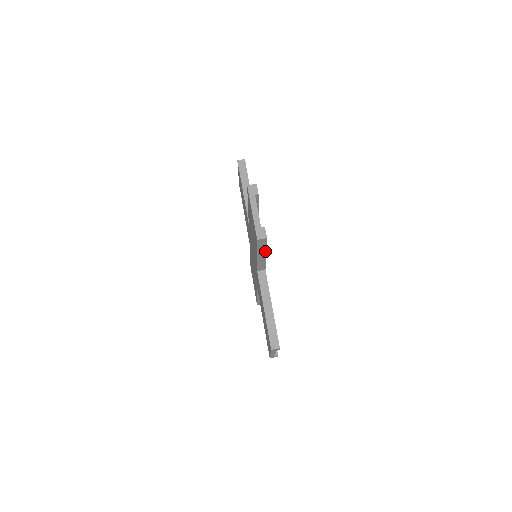
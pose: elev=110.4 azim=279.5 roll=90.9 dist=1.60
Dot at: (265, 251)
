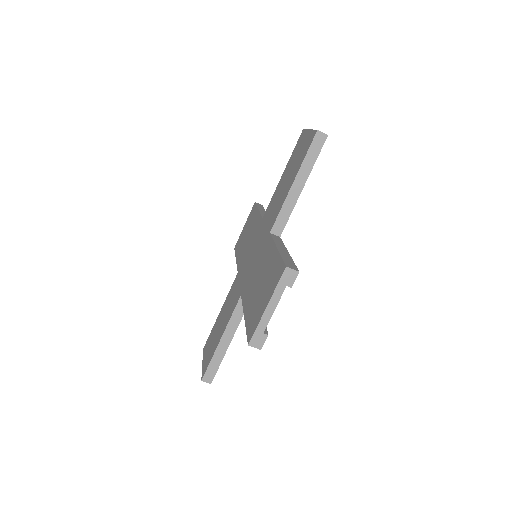
Dot at: occluded
